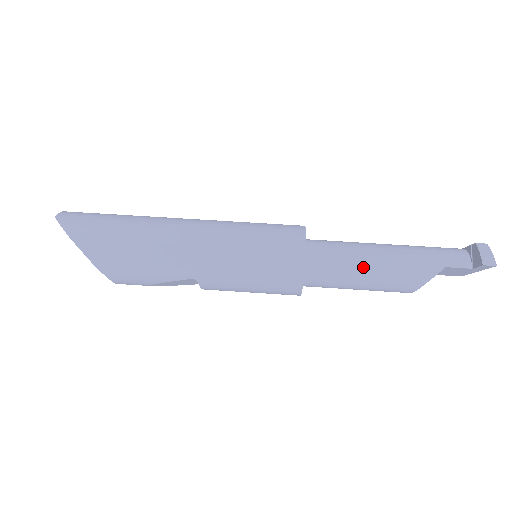
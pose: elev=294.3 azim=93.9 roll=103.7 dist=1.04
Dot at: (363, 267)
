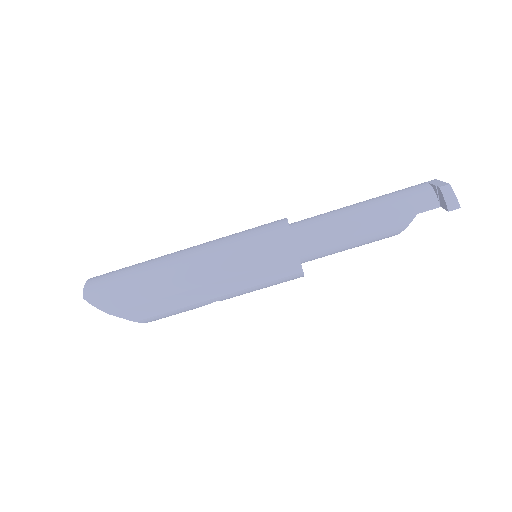
Dot at: (348, 239)
